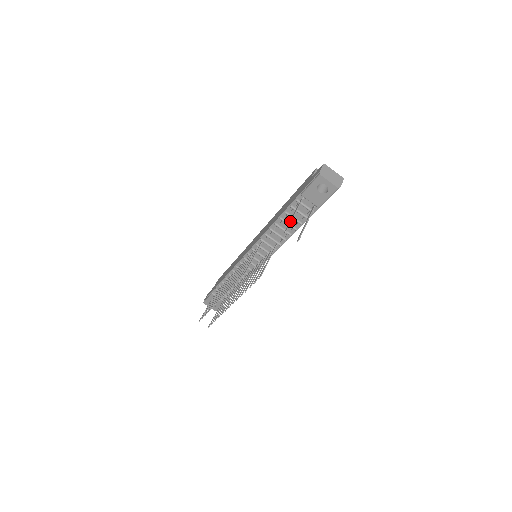
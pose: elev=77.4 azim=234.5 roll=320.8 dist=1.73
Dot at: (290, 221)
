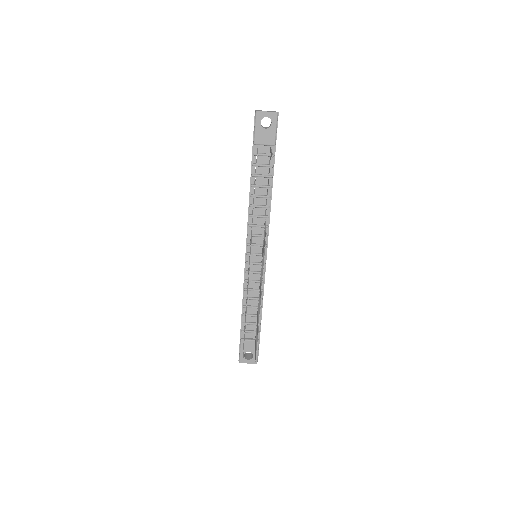
Dot at: occluded
